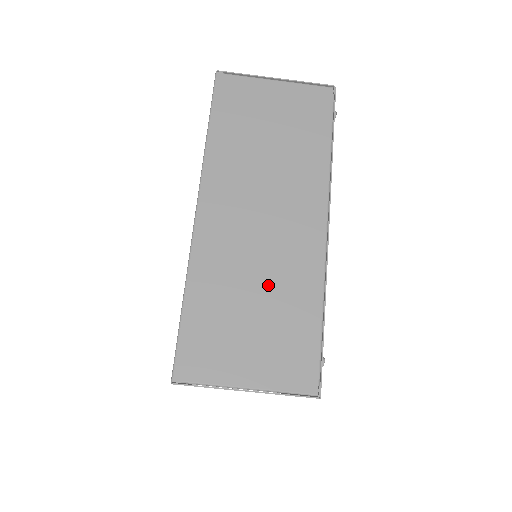
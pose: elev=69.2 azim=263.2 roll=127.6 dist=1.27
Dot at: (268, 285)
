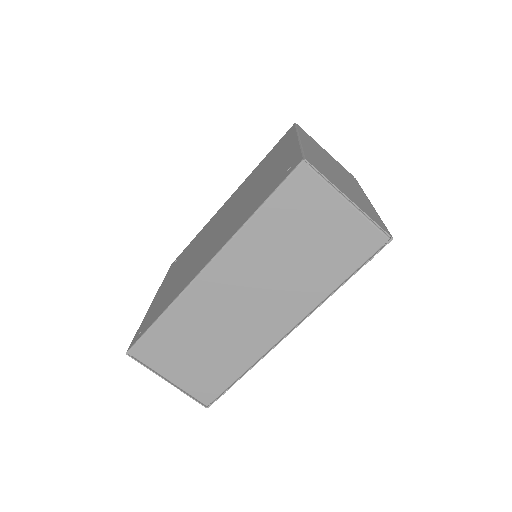
Dot at: (221, 341)
